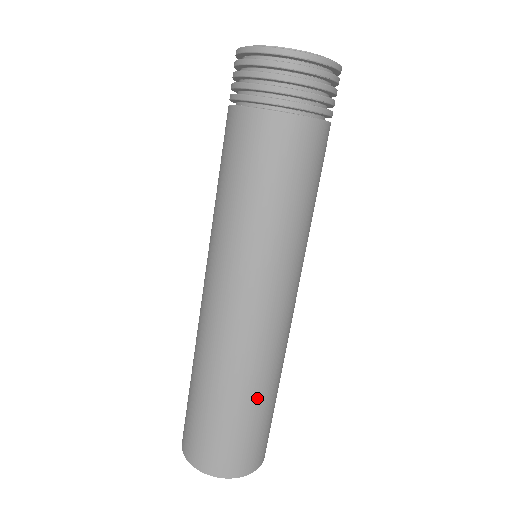
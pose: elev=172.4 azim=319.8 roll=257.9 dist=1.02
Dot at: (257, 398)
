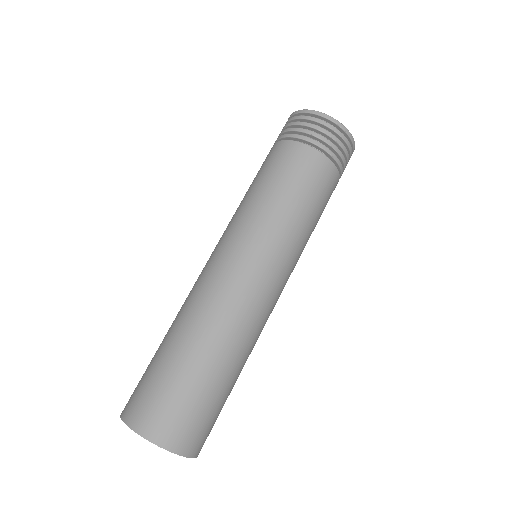
Dot at: (212, 362)
